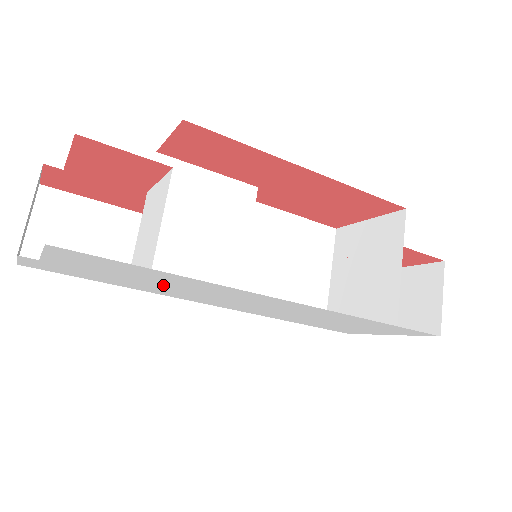
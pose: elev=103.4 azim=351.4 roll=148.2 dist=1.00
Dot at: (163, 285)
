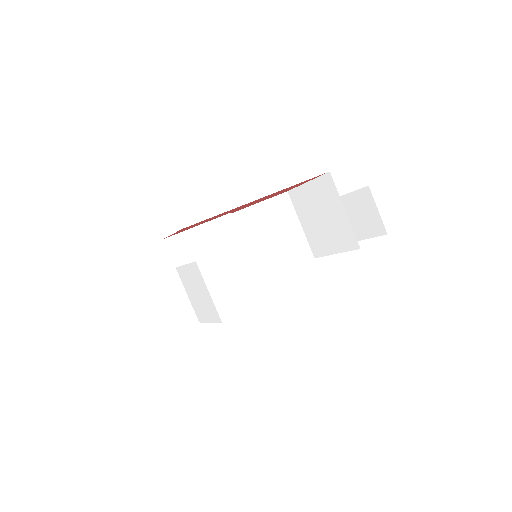
Dot at: occluded
